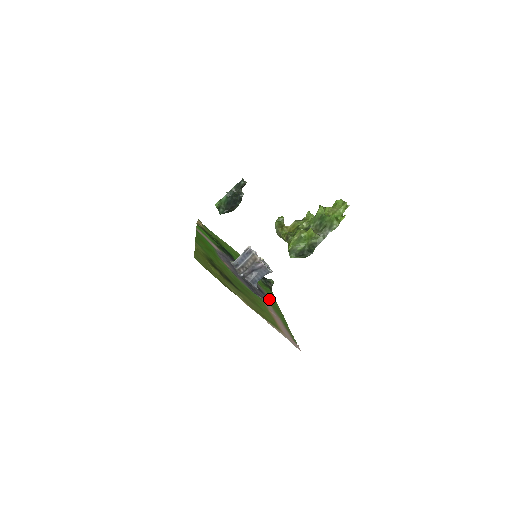
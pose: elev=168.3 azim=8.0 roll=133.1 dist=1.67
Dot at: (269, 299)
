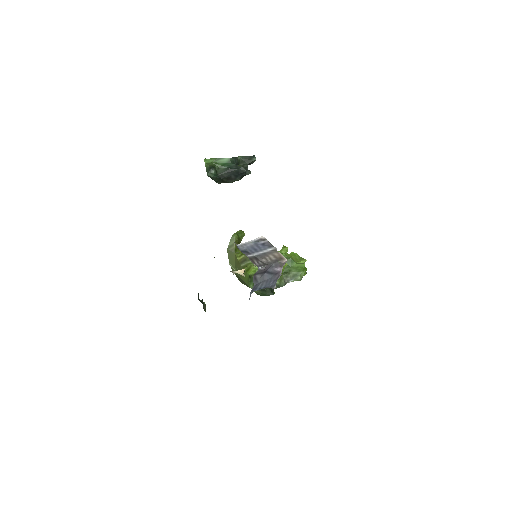
Dot at: occluded
